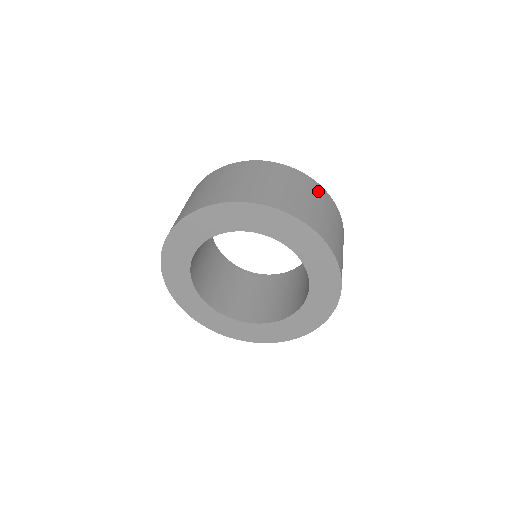
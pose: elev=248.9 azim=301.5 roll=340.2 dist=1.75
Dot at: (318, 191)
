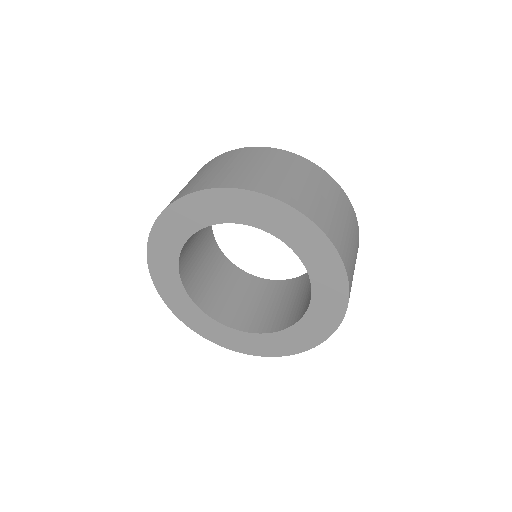
Dot at: (354, 222)
